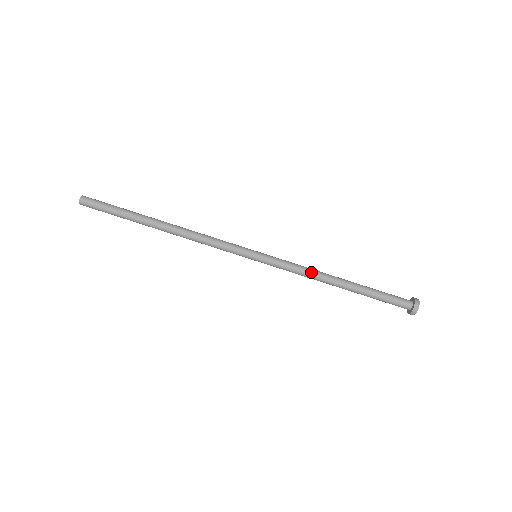
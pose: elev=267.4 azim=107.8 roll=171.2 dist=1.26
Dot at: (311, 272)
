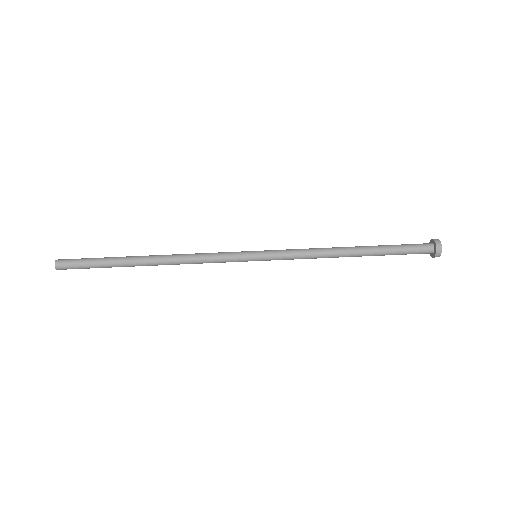
Dot at: (318, 253)
